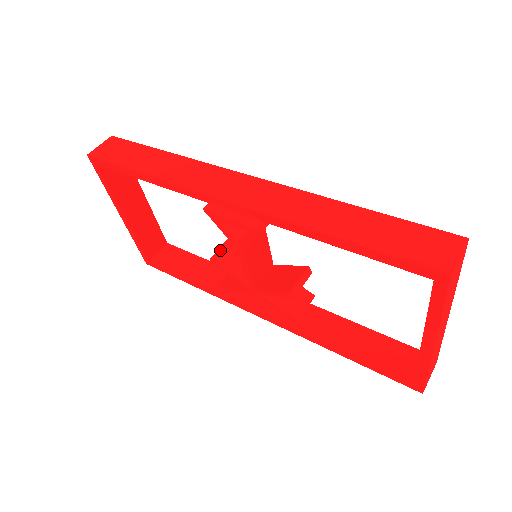
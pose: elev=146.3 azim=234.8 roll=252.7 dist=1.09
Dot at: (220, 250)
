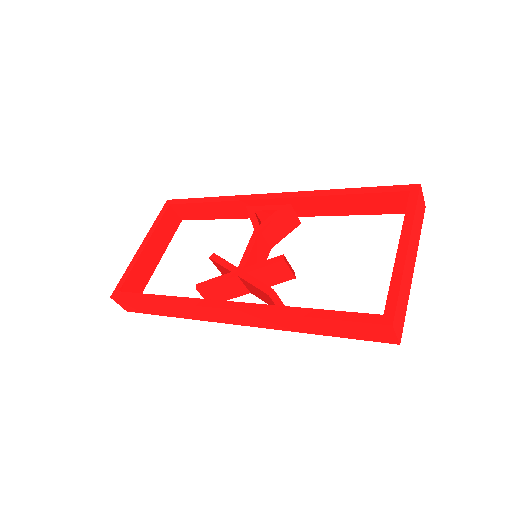
Dot at: occluded
